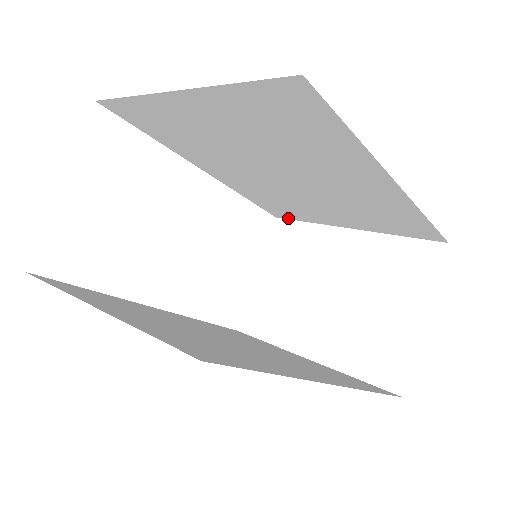
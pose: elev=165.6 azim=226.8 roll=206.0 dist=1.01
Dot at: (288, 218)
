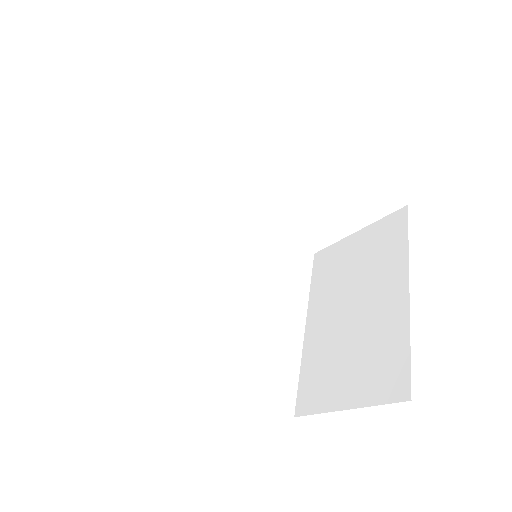
Dot at: (406, 219)
